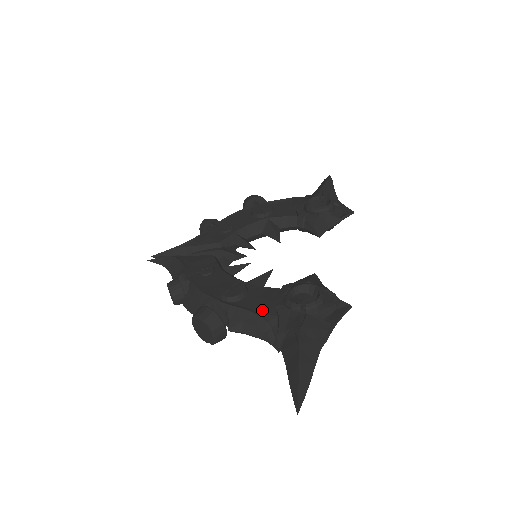
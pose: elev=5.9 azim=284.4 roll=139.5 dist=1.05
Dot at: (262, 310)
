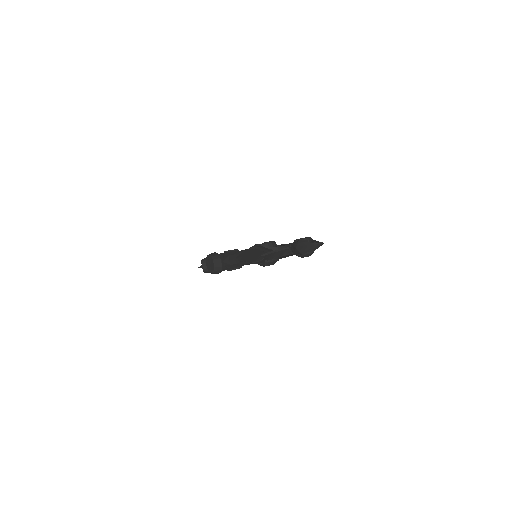
Dot at: (241, 250)
